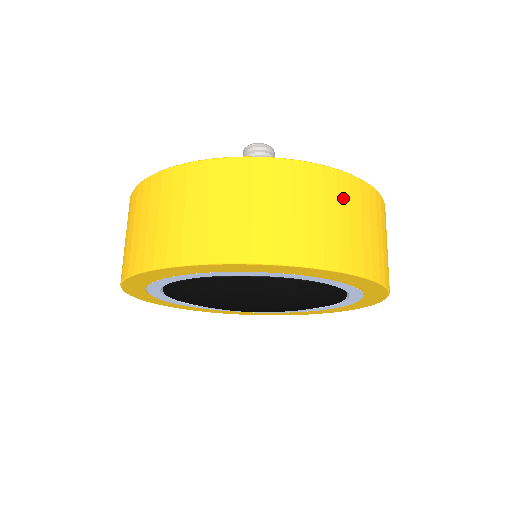
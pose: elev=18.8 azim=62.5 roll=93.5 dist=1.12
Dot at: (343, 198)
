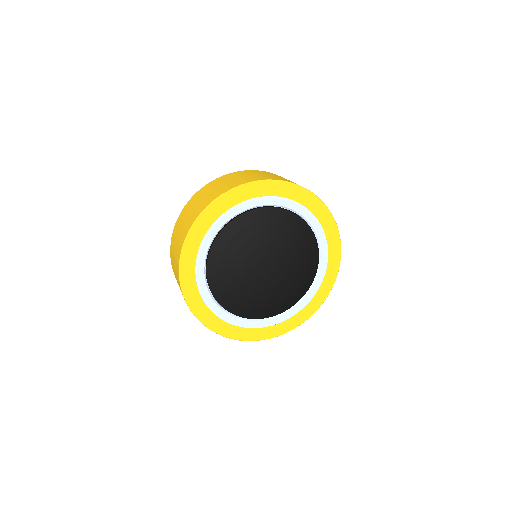
Dot at: occluded
